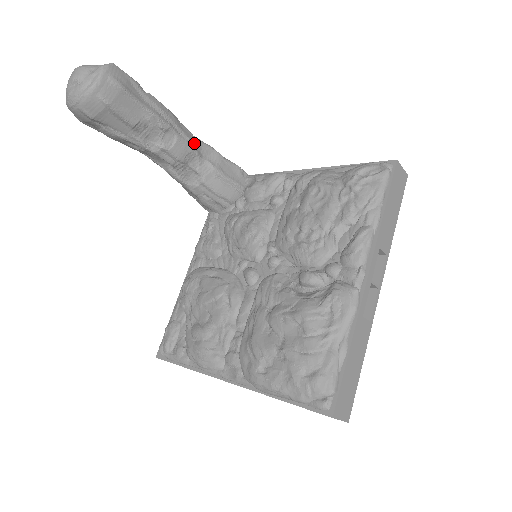
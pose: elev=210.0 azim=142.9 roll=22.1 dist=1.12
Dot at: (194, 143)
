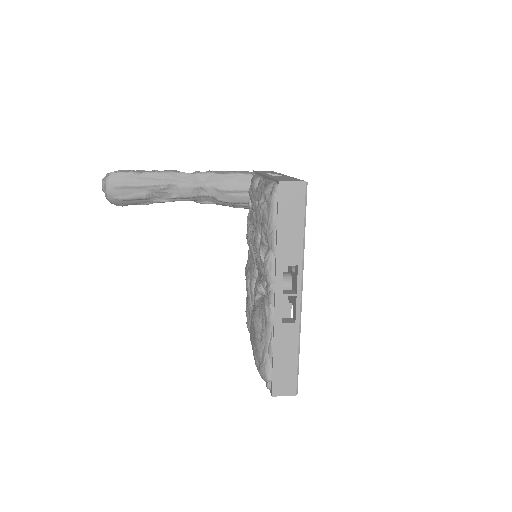
Dot at: (193, 181)
